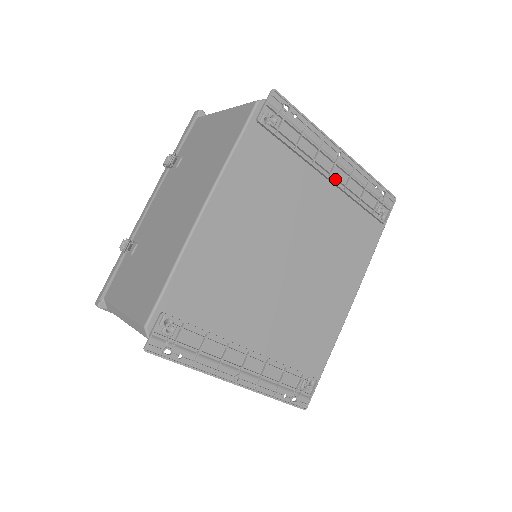
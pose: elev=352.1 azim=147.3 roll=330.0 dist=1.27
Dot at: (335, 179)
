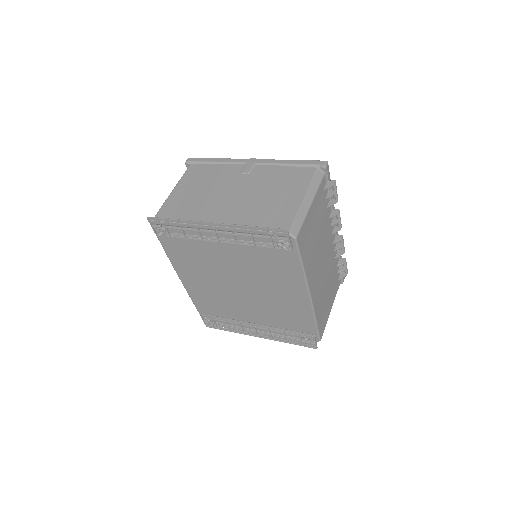
Dot at: (226, 239)
